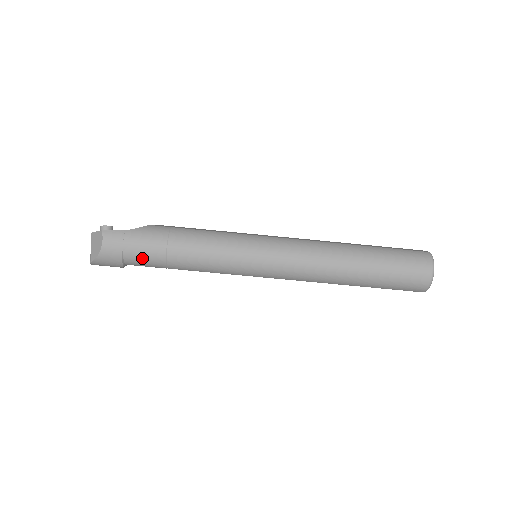
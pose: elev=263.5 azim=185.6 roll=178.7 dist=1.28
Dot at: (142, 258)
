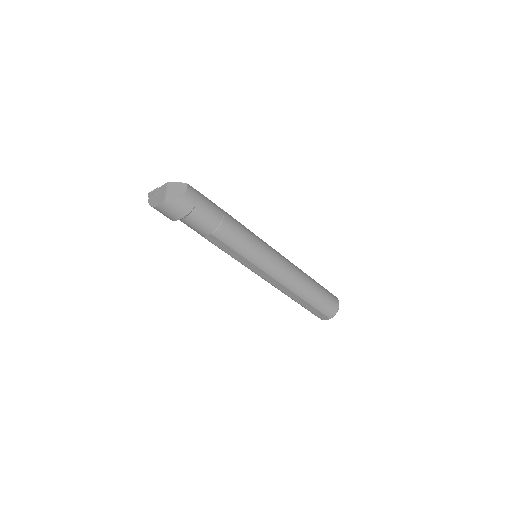
Dot at: (205, 216)
